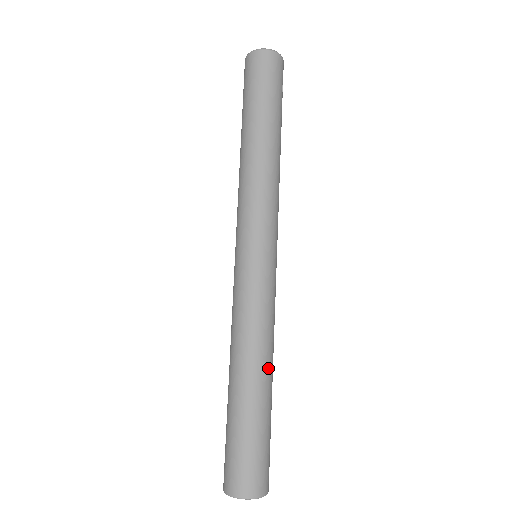
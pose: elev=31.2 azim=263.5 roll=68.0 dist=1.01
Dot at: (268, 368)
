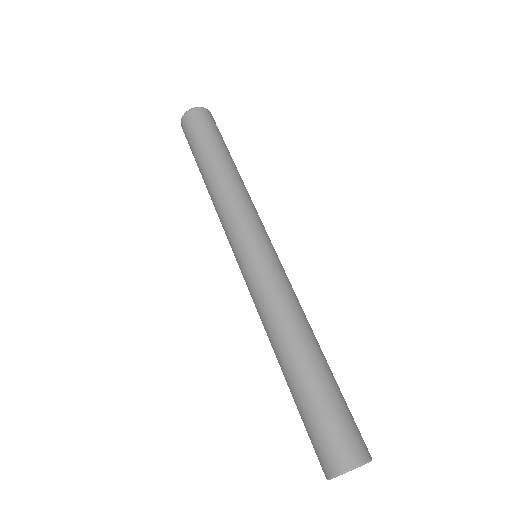
Dot at: (309, 338)
